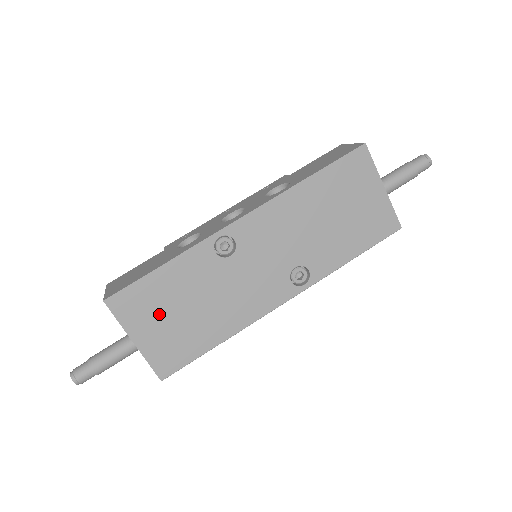
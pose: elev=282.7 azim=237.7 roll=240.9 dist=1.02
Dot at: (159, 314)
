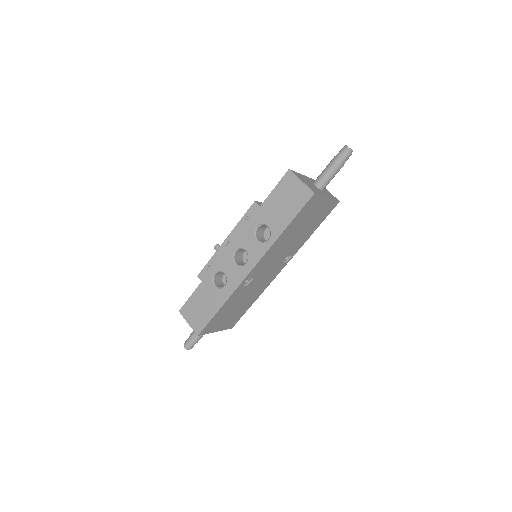
Dot at: (224, 319)
